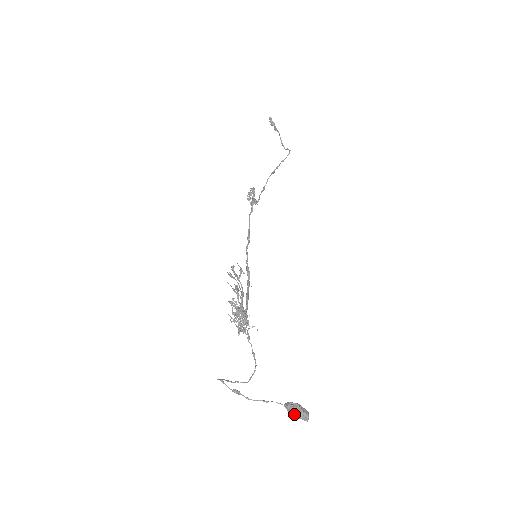
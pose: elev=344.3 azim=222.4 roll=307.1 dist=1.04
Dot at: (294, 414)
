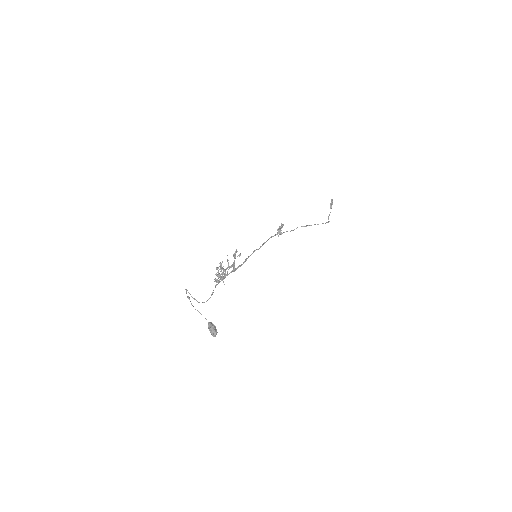
Dot at: (209, 329)
